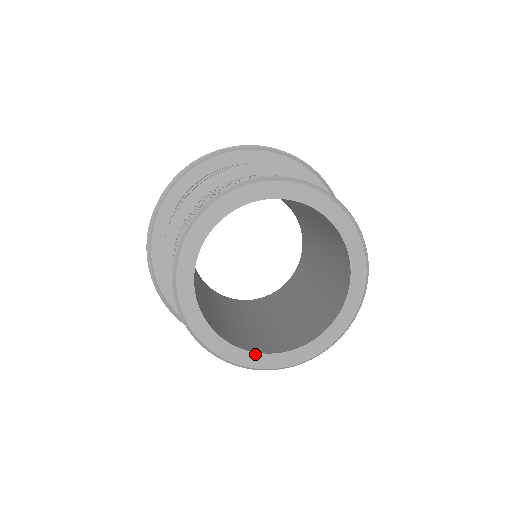
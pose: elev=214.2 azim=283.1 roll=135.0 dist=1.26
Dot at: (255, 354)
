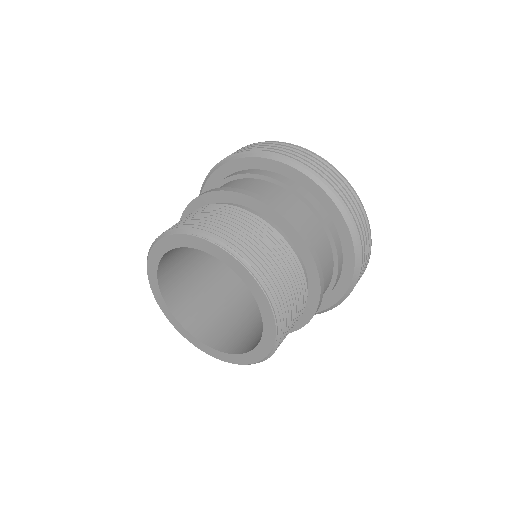
Dot at: (221, 353)
